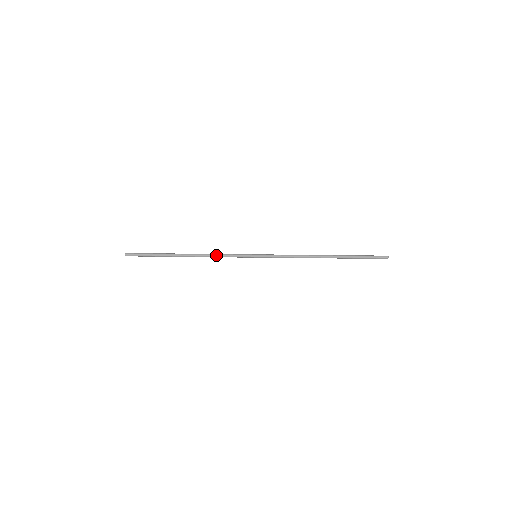
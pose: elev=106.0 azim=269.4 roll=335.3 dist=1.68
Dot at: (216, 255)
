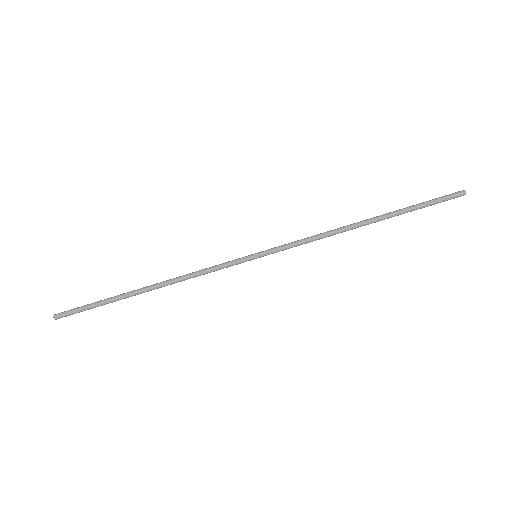
Dot at: (194, 275)
